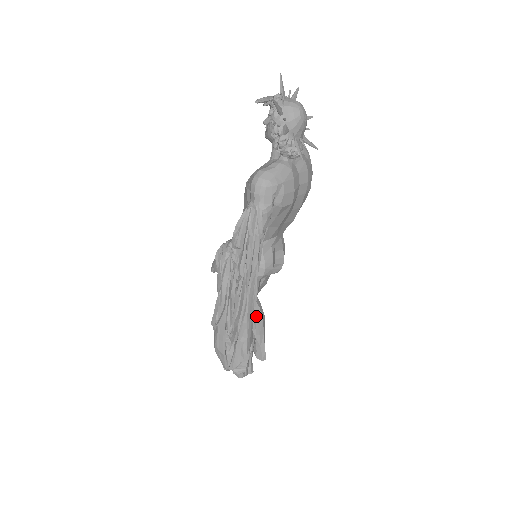
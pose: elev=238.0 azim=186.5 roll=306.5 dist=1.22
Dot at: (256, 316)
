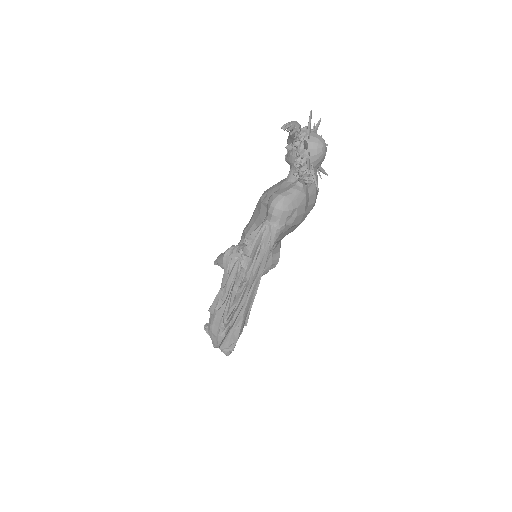
Dot at: occluded
